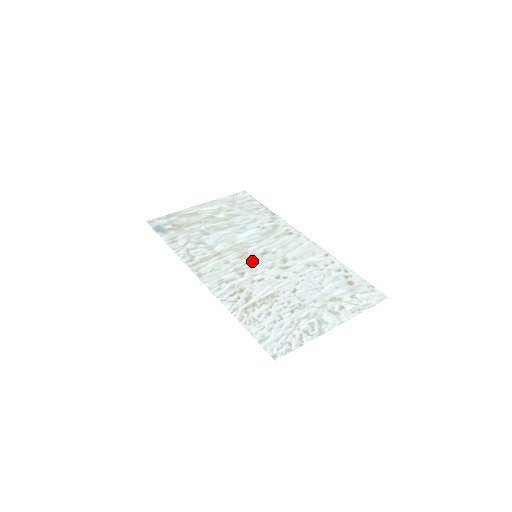
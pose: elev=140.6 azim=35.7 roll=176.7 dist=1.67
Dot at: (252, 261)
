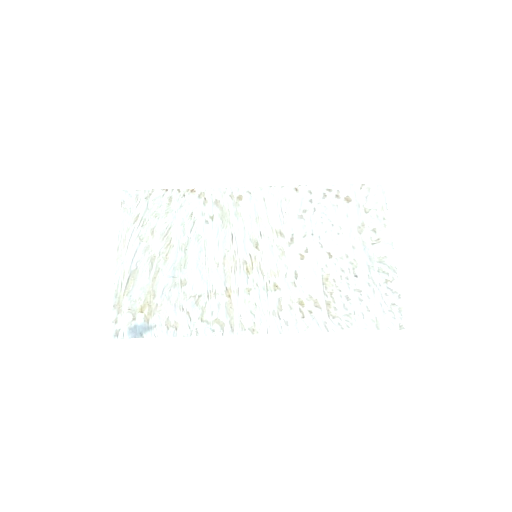
Dot at: (262, 265)
